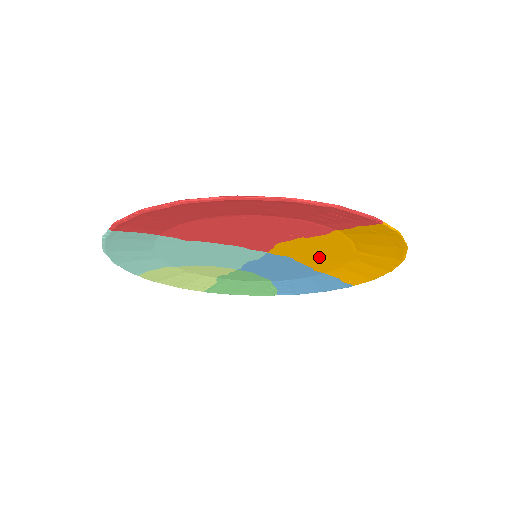
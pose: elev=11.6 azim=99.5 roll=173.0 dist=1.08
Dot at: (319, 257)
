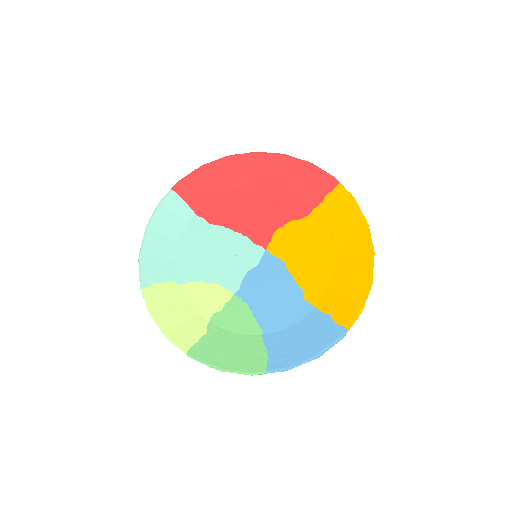
Dot at: (307, 262)
